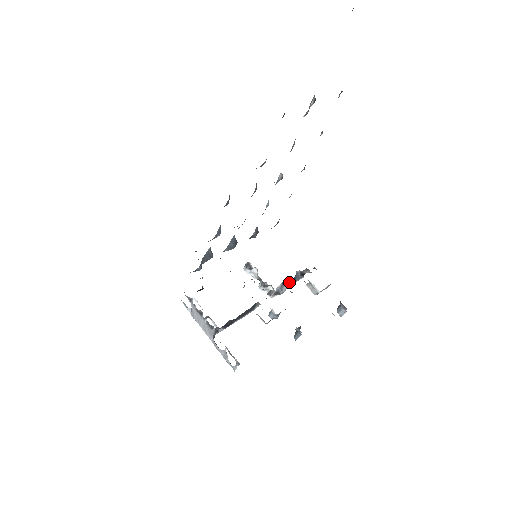
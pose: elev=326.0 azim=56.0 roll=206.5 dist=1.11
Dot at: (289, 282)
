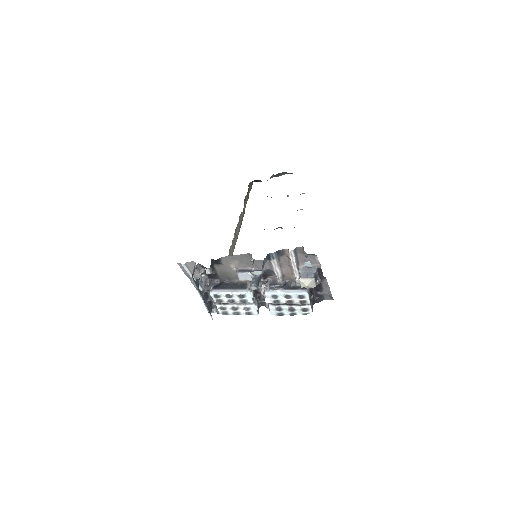
Dot at: (285, 285)
